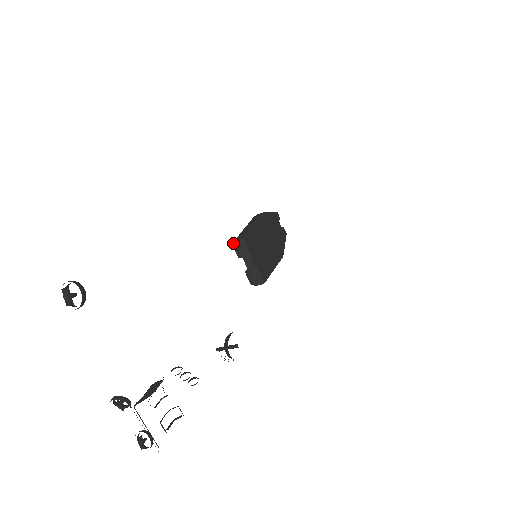
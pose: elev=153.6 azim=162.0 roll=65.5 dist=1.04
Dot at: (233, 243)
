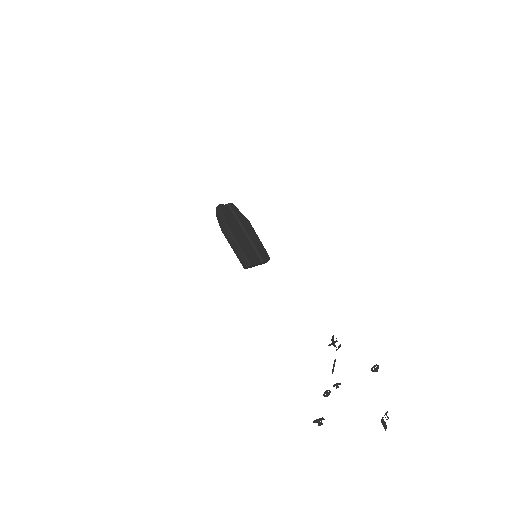
Dot at: occluded
